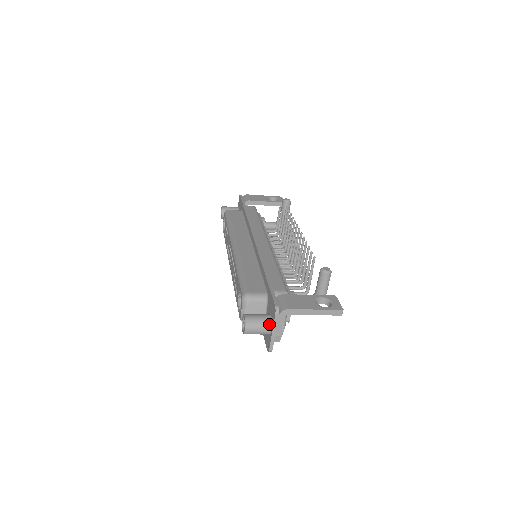
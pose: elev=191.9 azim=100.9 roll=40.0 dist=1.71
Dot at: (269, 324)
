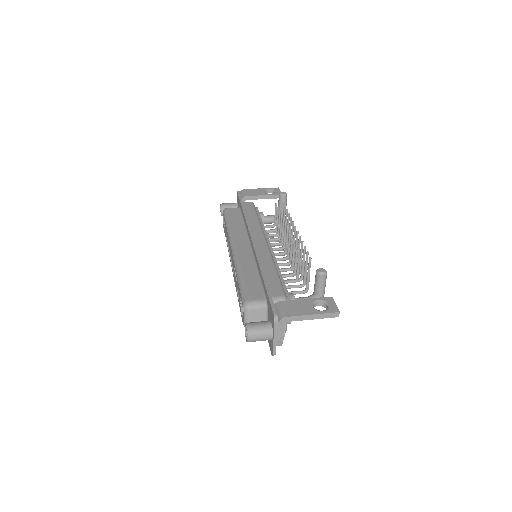
Dot at: (270, 331)
